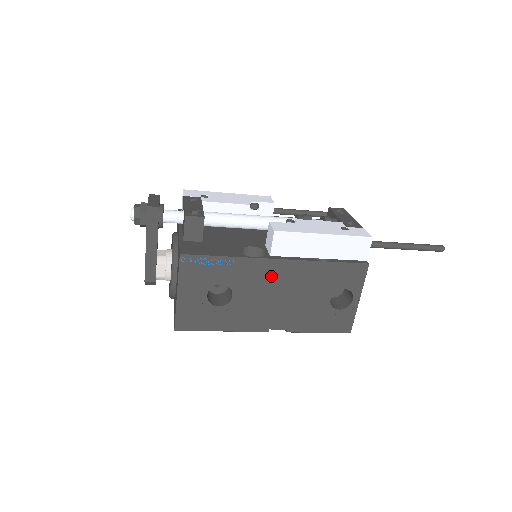
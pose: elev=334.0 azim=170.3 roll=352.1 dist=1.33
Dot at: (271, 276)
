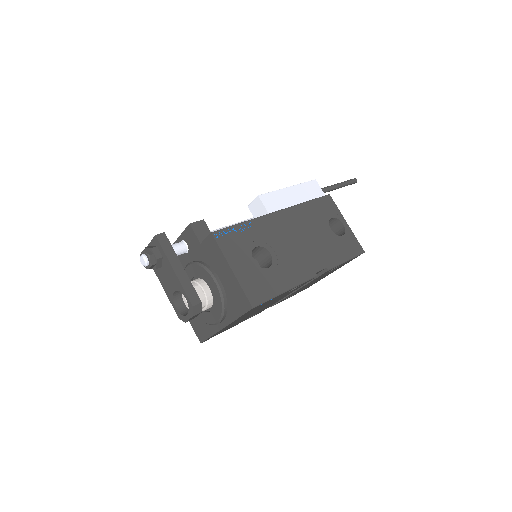
Dot at: (282, 226)
